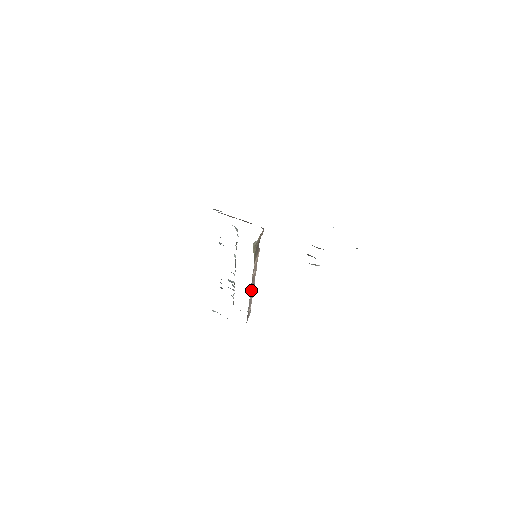
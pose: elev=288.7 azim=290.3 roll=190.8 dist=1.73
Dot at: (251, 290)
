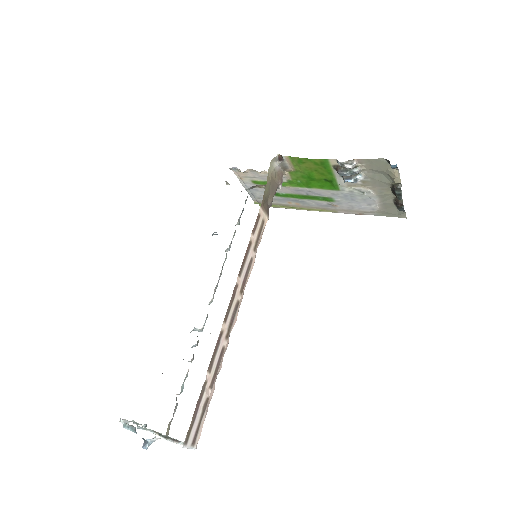
Dot at: (235, 294)
